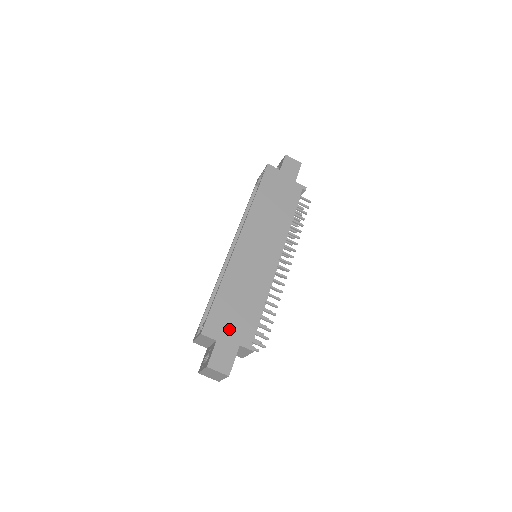
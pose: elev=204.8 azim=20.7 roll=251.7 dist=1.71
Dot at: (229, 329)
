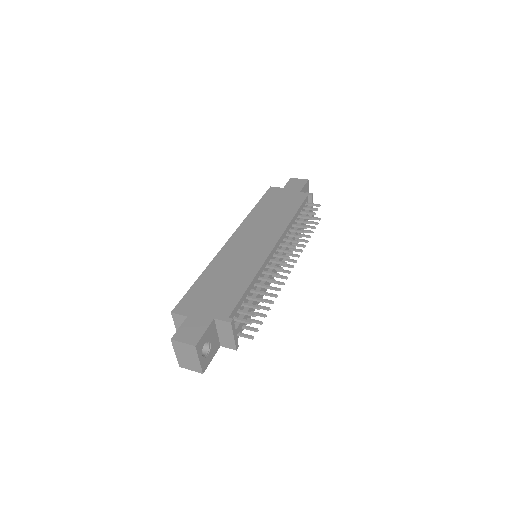
Dot at: (204, 306)
